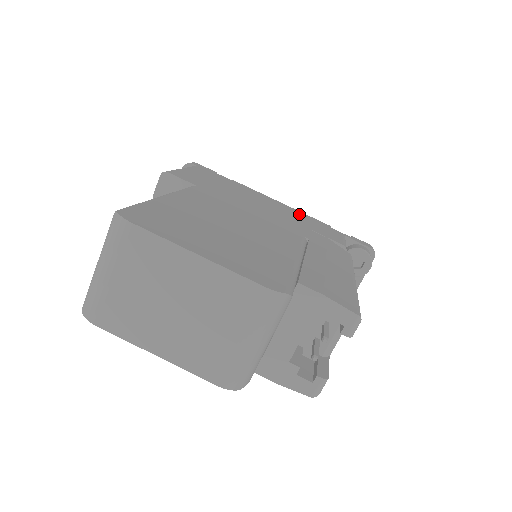
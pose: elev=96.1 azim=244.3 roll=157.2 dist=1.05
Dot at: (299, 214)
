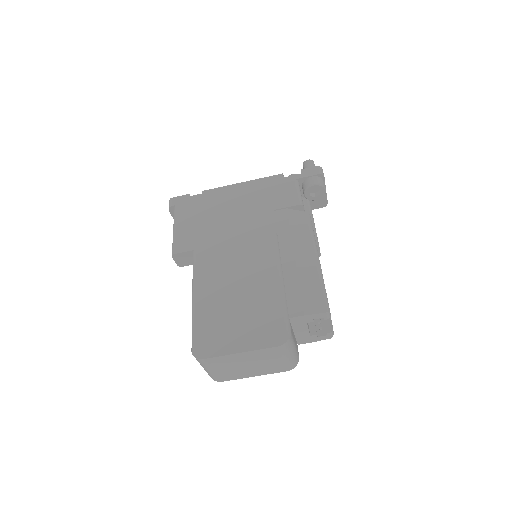
Dot at: (259, 187)
